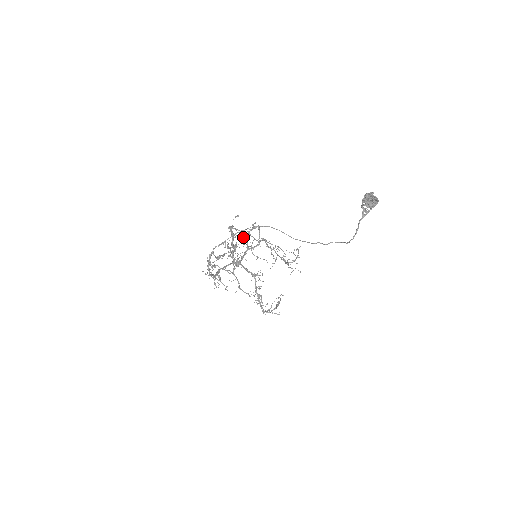
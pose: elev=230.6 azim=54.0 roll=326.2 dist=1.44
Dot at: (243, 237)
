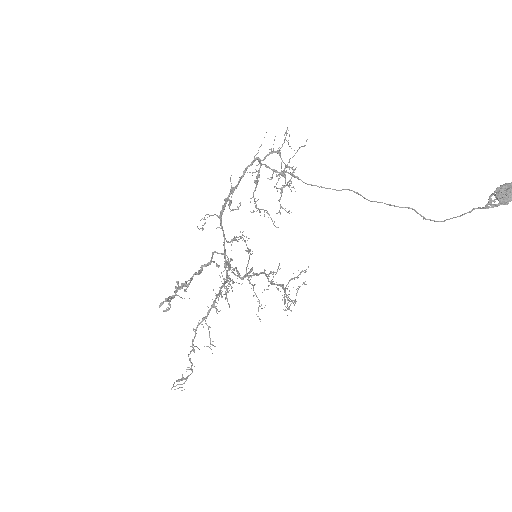
Dot at: (271, 218)
